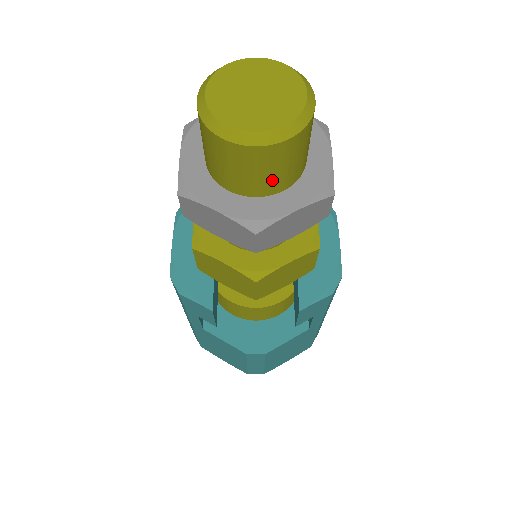
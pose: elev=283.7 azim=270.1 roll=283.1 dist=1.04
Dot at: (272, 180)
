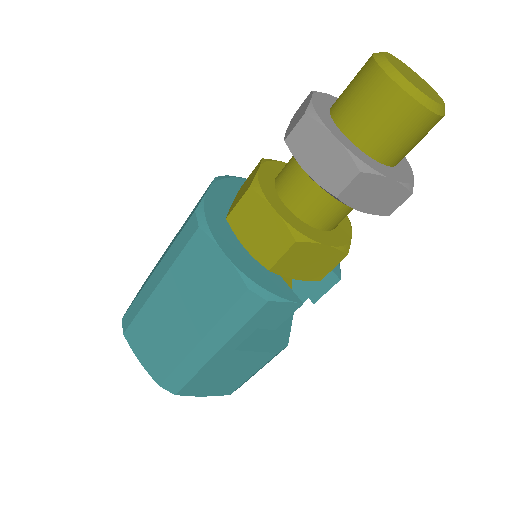
Dot at: (411, 149)
